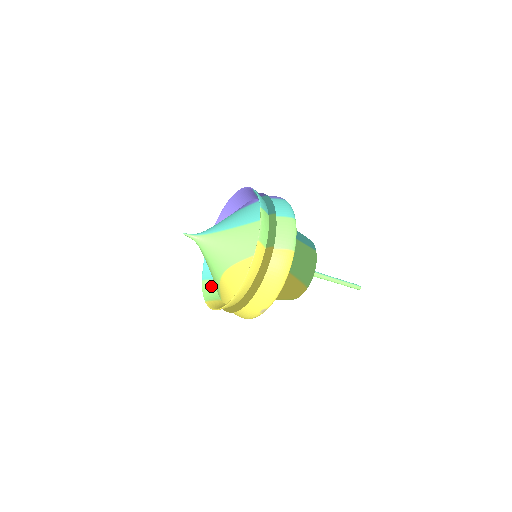
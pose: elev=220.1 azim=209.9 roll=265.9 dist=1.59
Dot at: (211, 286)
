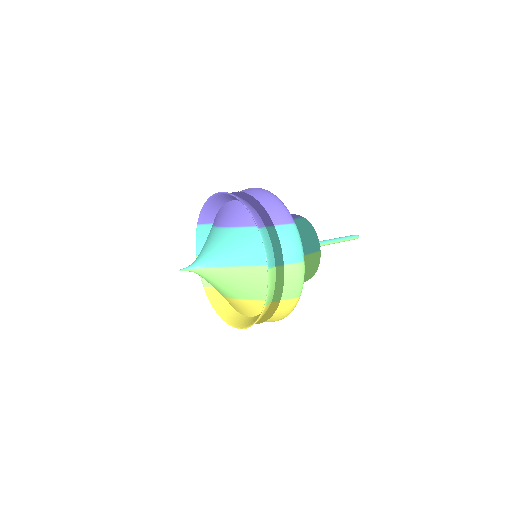
Dot at: occluded
